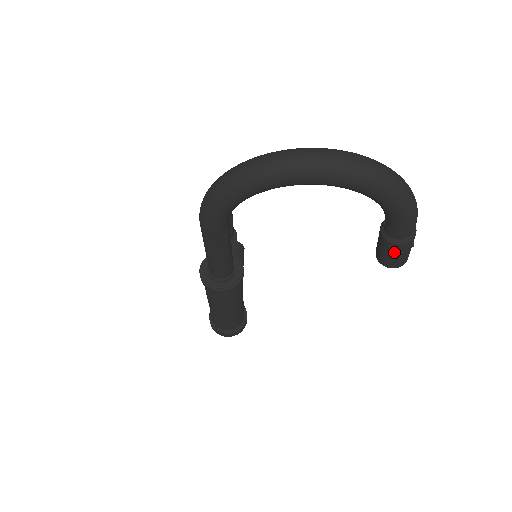
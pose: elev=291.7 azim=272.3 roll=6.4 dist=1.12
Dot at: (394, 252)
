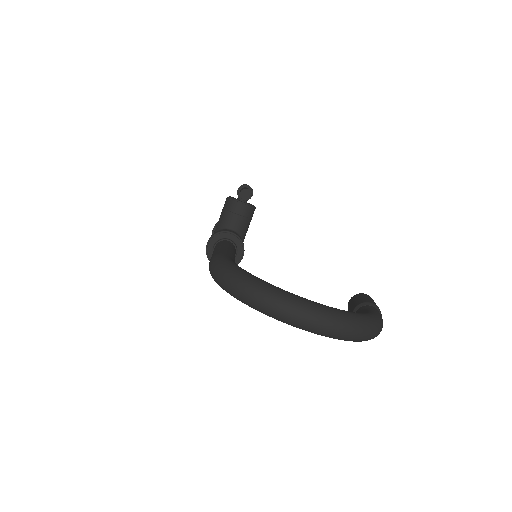
Dot at: occluded
